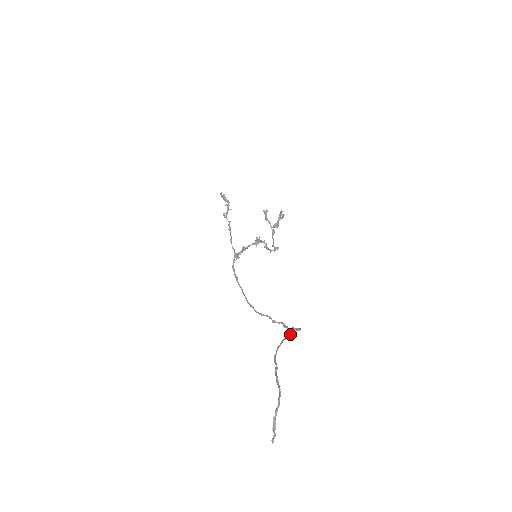
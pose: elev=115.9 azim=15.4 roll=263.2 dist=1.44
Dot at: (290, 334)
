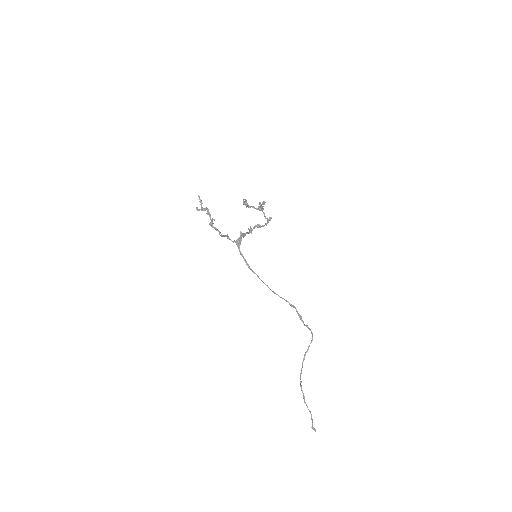
Dot at: occluded
